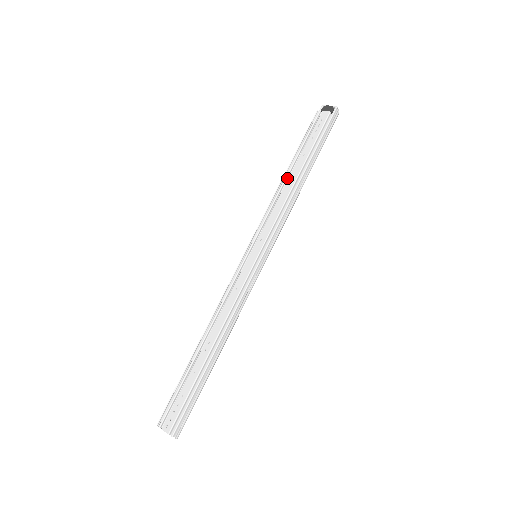
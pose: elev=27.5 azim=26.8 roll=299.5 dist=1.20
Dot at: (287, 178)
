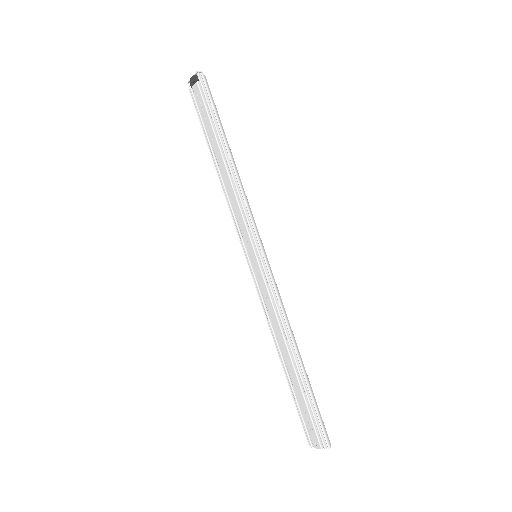
Dot at: (220, 170)
